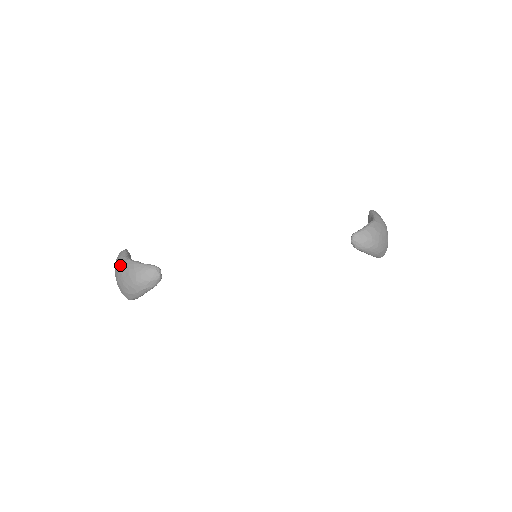
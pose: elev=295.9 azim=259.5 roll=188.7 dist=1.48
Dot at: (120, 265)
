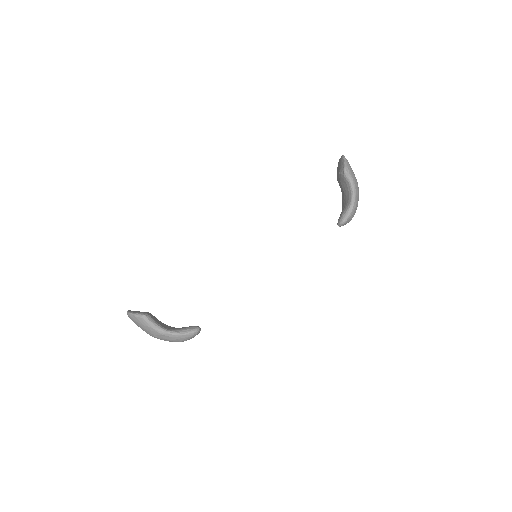
Dot at: (155, 335)
